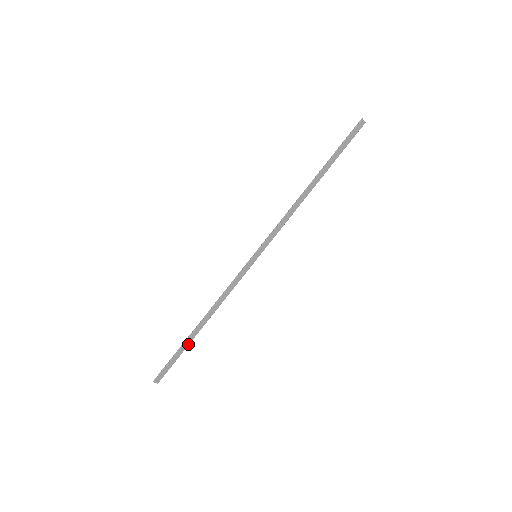
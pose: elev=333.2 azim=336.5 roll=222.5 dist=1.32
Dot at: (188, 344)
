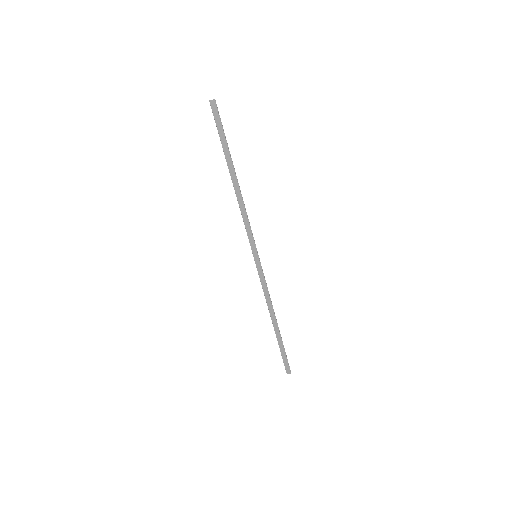
Dot at: (281, 339)
